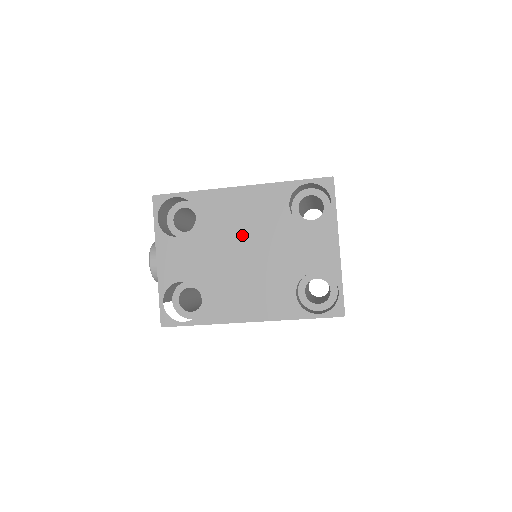
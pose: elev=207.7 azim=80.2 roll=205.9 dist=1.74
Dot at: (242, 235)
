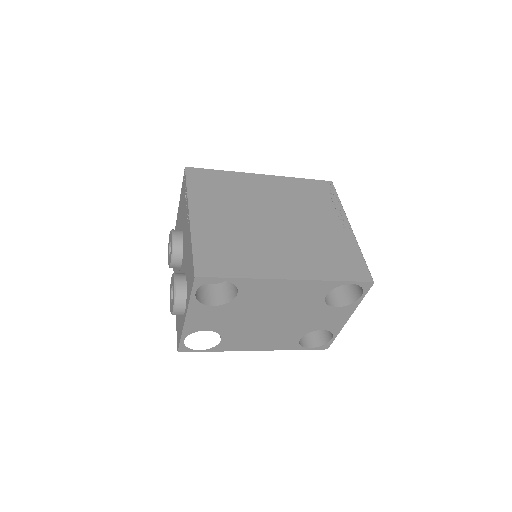
Dot at: (275, 309)
